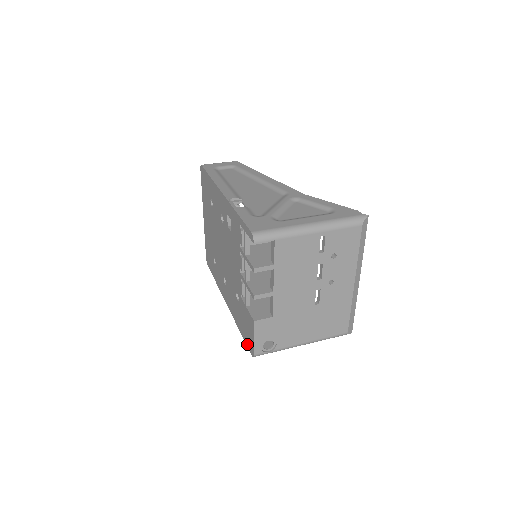
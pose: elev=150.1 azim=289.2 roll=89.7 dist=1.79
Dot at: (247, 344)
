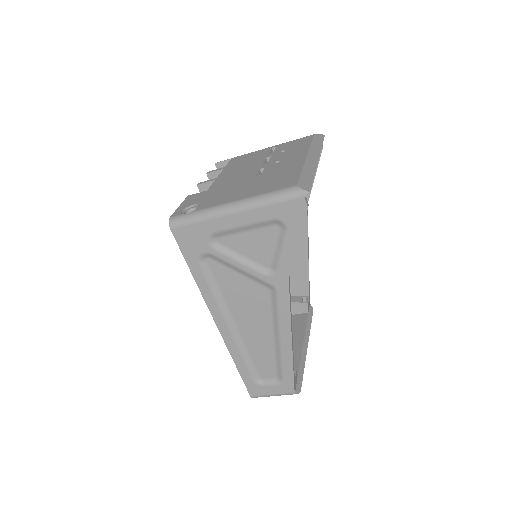
Dot at: (179, 242)
